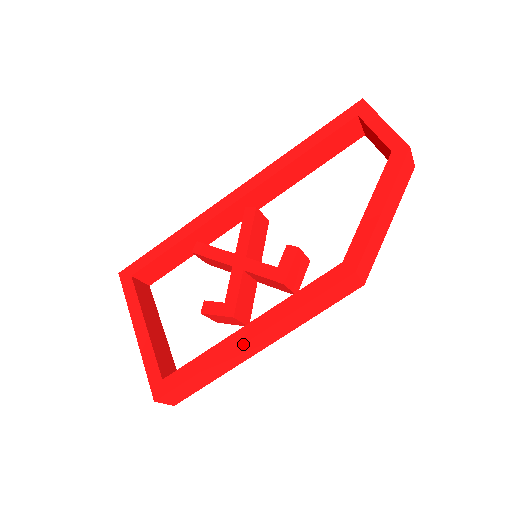
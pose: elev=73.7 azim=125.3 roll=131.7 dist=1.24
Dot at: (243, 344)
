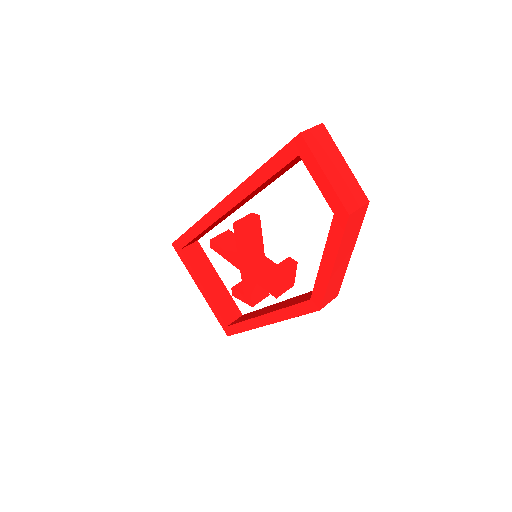
Dot at: occluded
